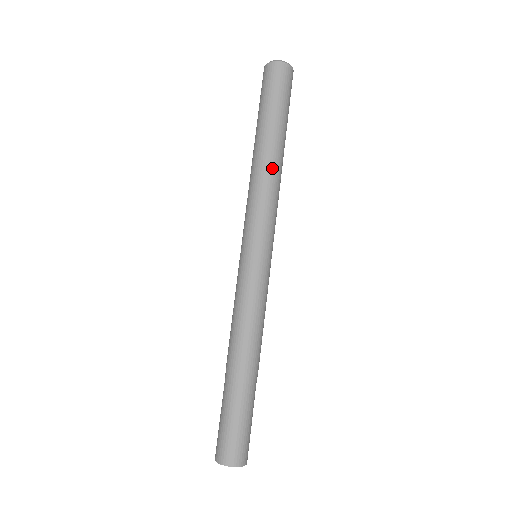
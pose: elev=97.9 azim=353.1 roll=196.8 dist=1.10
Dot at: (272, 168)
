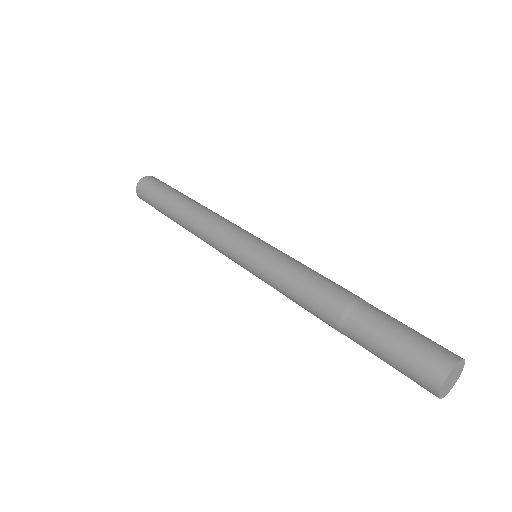
Dot at: (204, 208)
